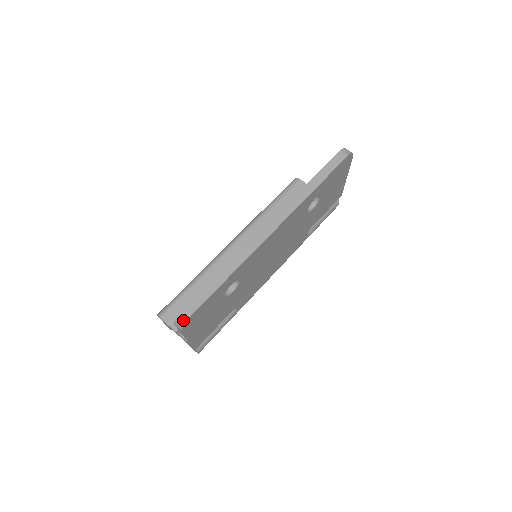
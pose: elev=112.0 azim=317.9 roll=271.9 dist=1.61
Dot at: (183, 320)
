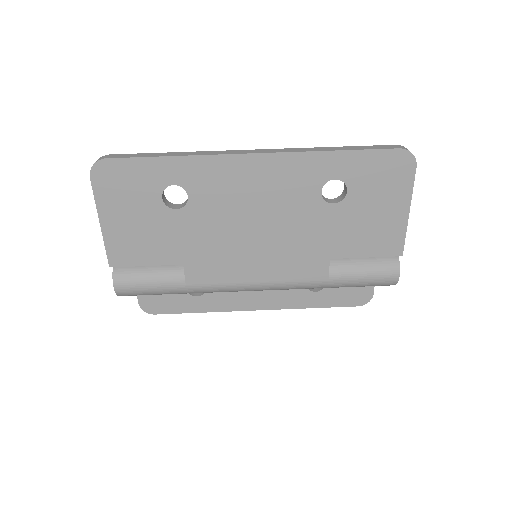
Dot at: (97, 160)
